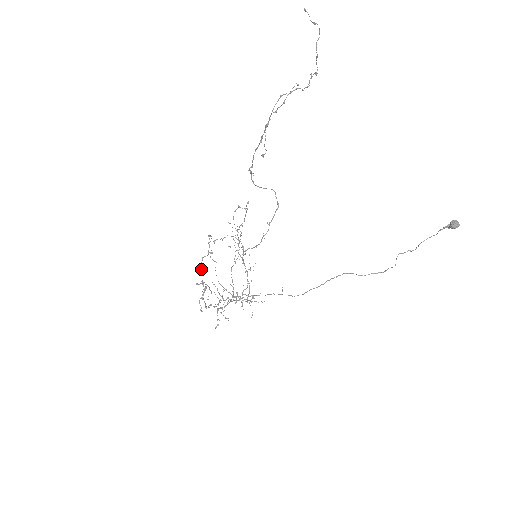
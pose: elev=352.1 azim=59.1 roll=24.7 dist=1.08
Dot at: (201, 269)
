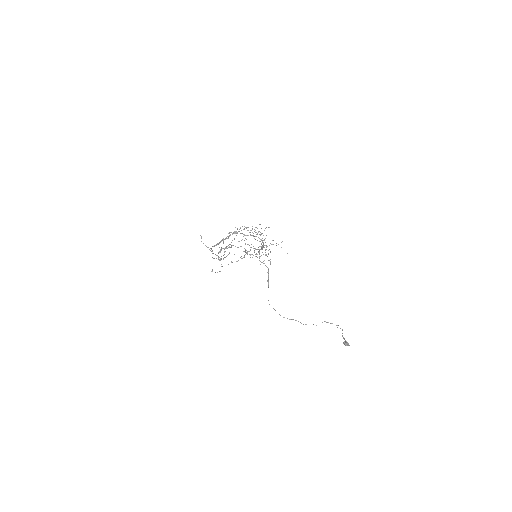
Dot at: occluded
